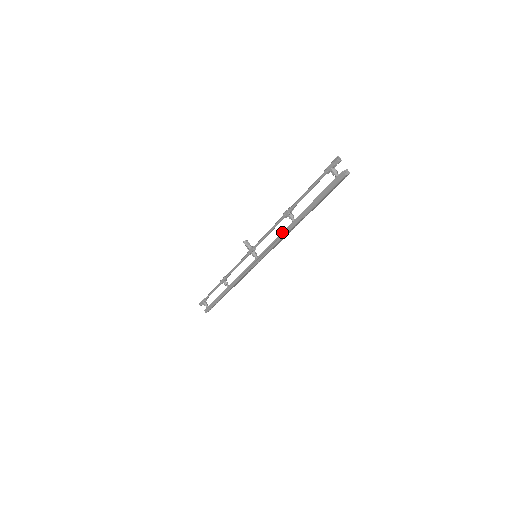
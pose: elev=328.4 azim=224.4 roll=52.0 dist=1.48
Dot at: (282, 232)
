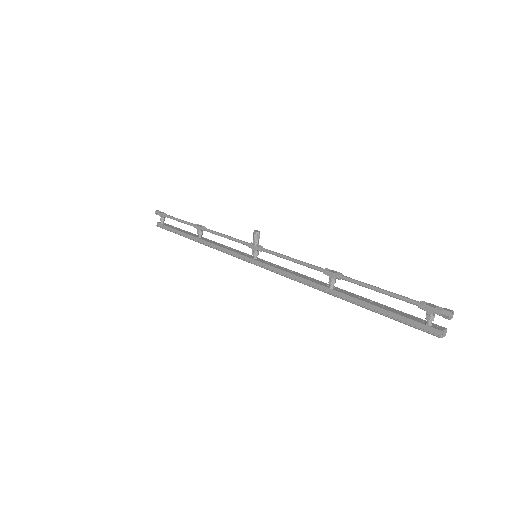
Dot at: (307, 280)
